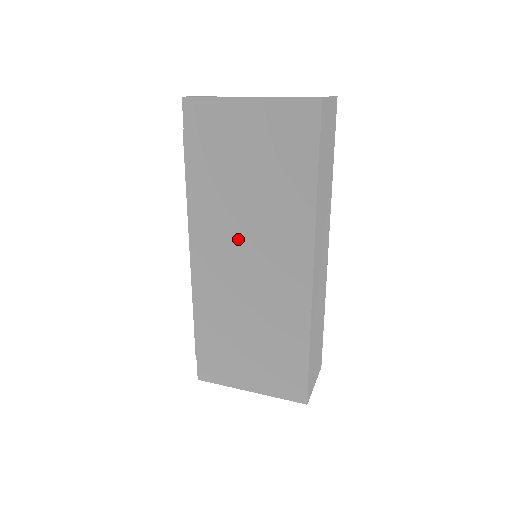
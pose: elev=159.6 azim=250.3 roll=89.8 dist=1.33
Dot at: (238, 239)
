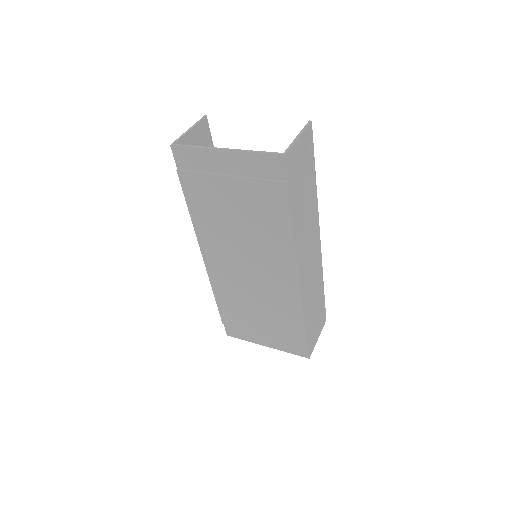
Dot at: (237, 251)
